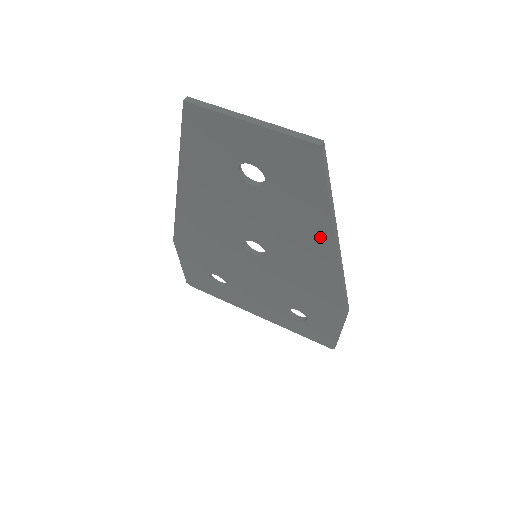
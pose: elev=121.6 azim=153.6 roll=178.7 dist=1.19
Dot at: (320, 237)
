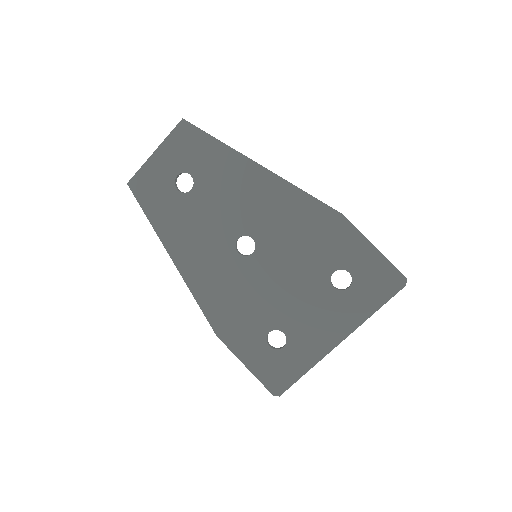
Dot at: (247, 171)
